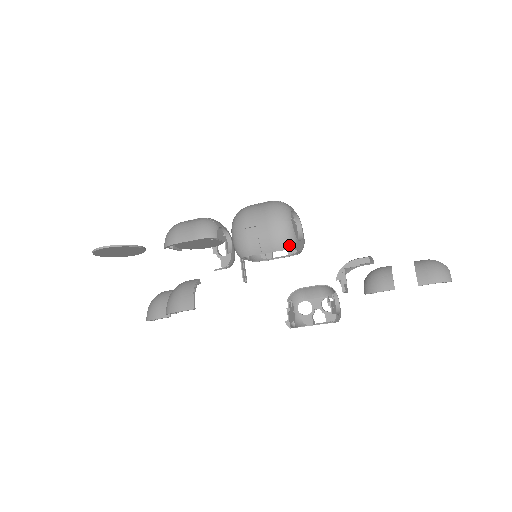
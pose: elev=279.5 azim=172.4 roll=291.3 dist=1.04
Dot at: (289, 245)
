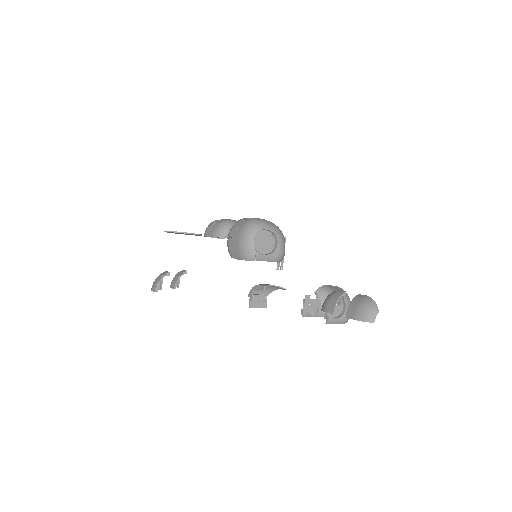
Dot at: (250, 257)
